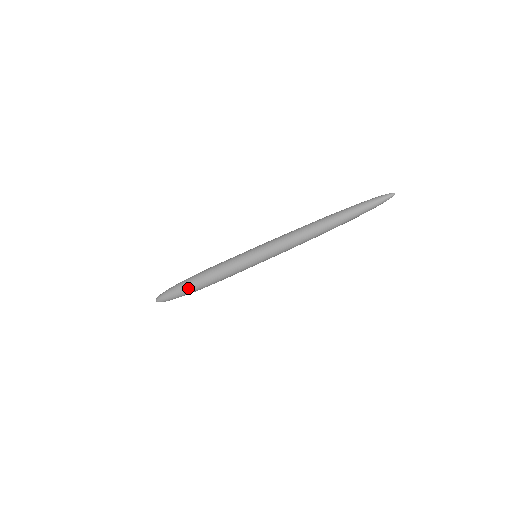
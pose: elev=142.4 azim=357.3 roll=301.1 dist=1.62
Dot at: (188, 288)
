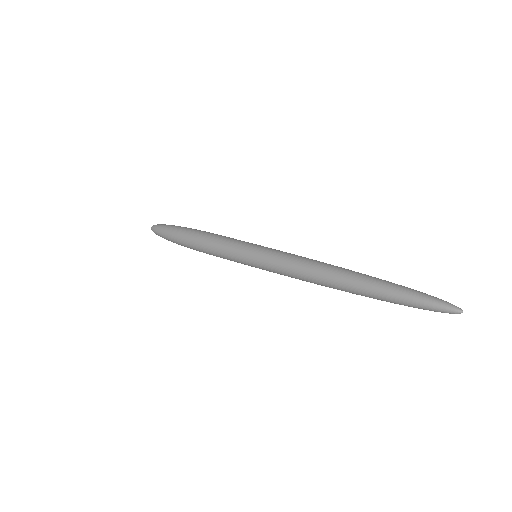
Dot at: (177, 238)
